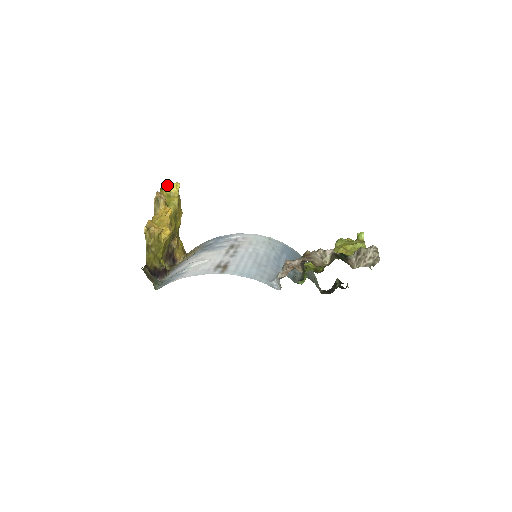
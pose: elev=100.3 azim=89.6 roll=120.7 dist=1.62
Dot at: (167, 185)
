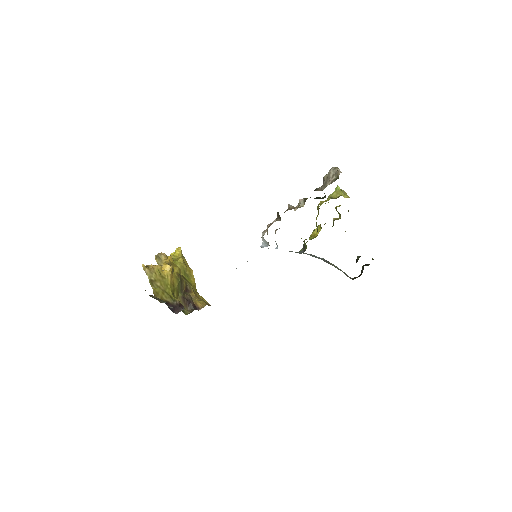
Dot at: (171, 254)
